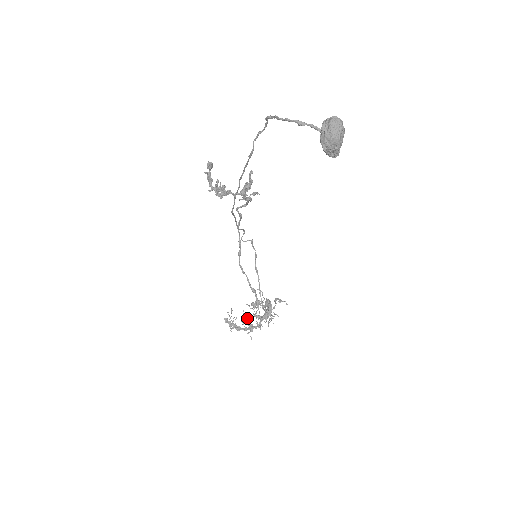
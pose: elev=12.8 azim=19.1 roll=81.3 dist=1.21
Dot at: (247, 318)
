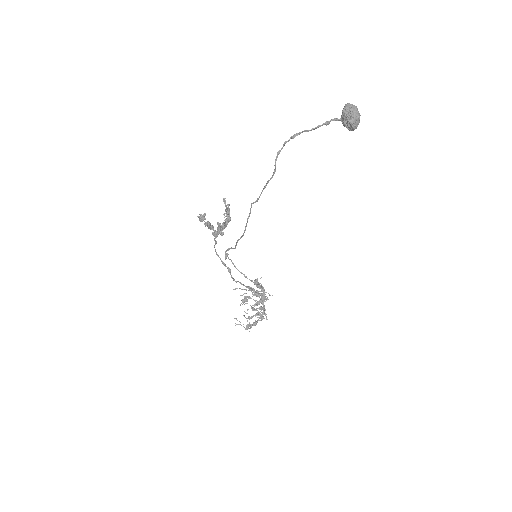
Dot at: occluded
